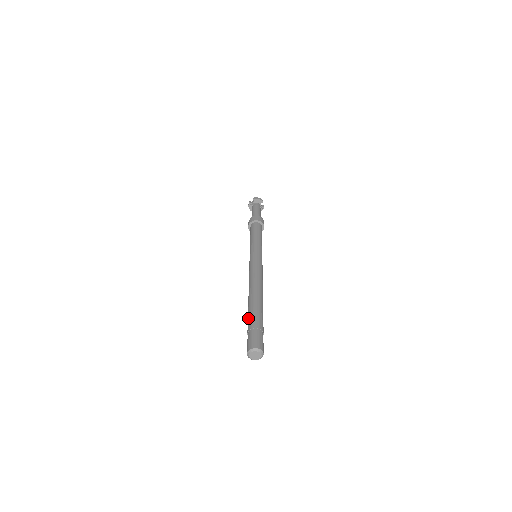
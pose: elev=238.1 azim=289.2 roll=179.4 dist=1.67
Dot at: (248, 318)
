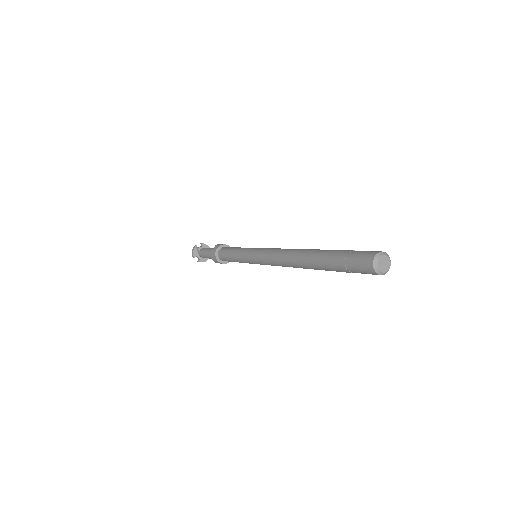
Dot at: (330, 252)
